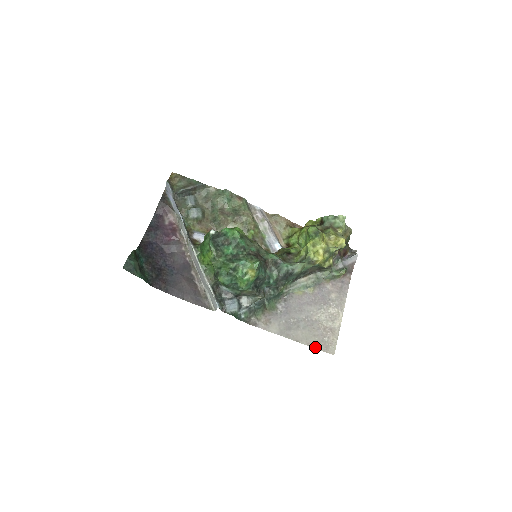
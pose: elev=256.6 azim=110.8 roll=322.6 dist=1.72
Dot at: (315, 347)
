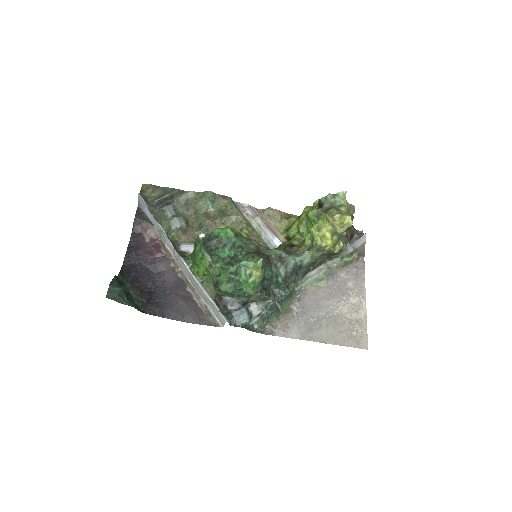
Dot at: (344, 345)
